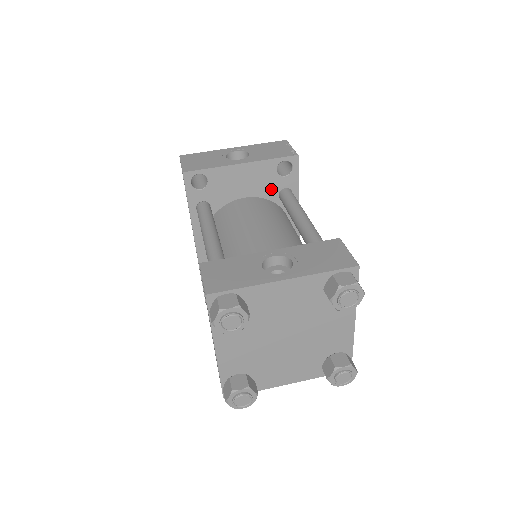
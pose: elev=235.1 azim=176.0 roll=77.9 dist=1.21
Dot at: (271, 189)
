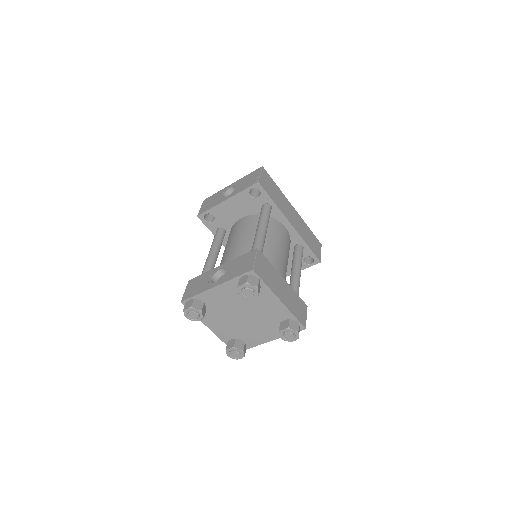
Dot at: (255, 208)
